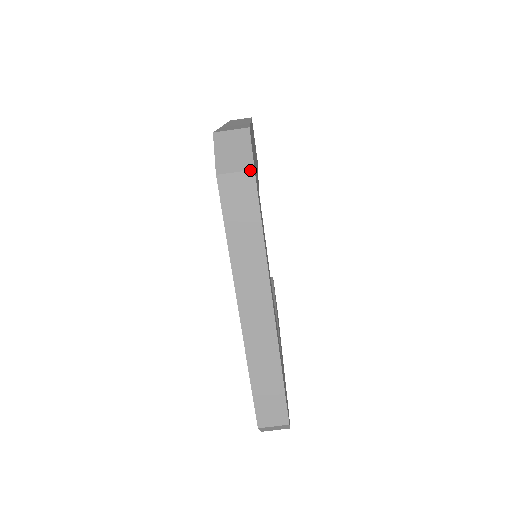
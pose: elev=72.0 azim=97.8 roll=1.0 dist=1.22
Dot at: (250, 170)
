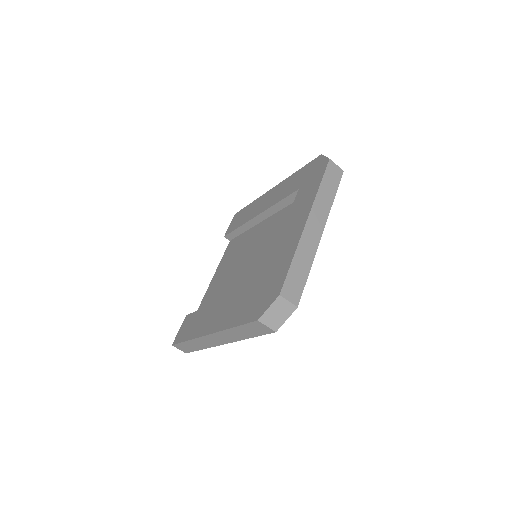
Dot at: occluded
